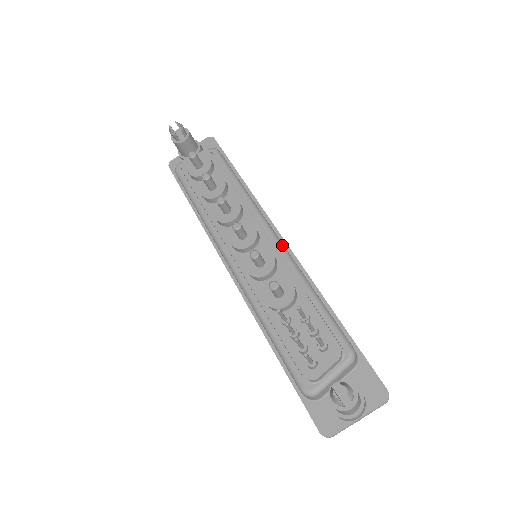
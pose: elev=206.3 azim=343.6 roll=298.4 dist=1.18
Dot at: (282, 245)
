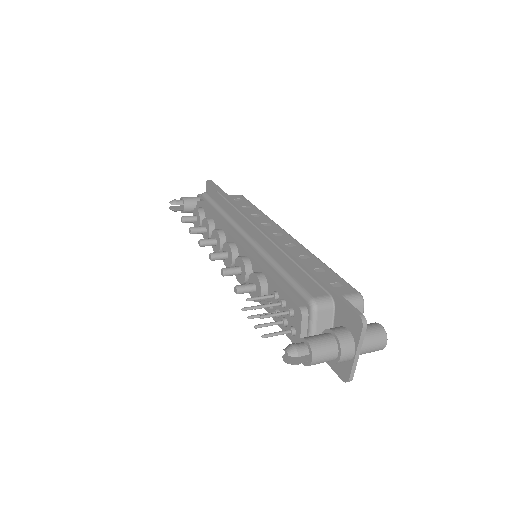
Dot at: (251, 241)
